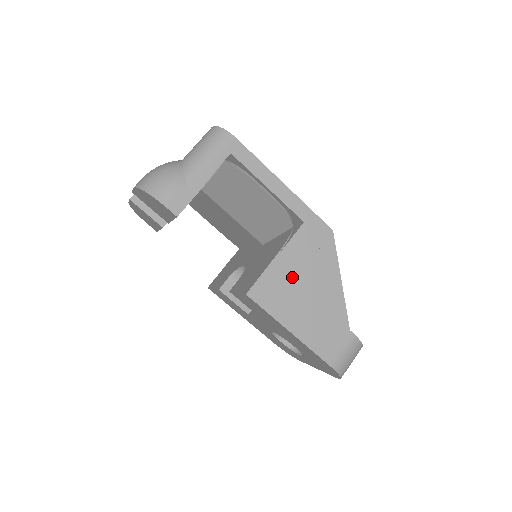
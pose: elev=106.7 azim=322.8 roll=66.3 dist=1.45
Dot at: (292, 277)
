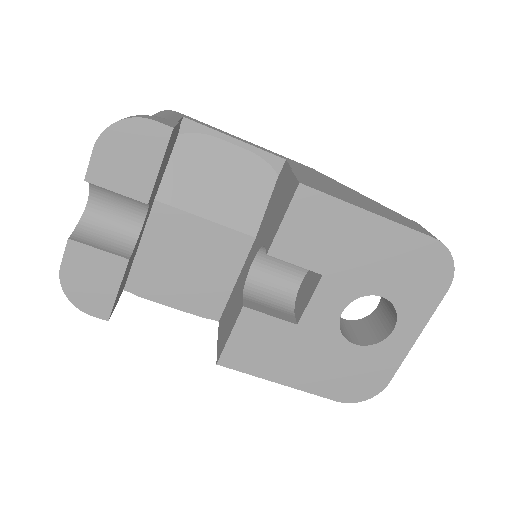
Dot at: (321, 183)
